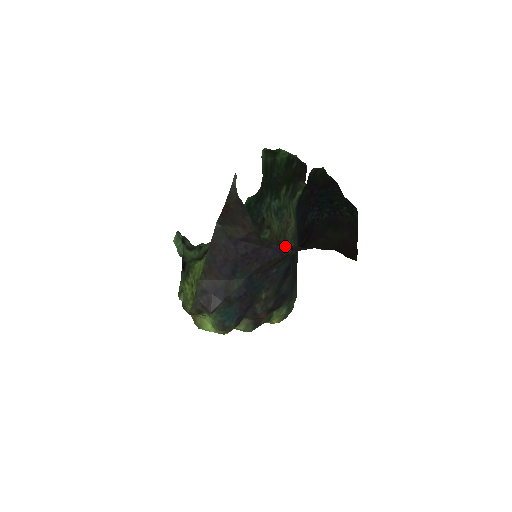
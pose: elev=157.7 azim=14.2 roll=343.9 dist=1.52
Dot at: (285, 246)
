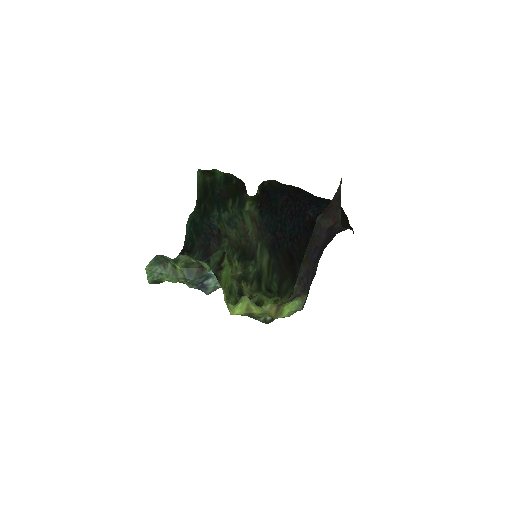
Dot at: (340, 230)
